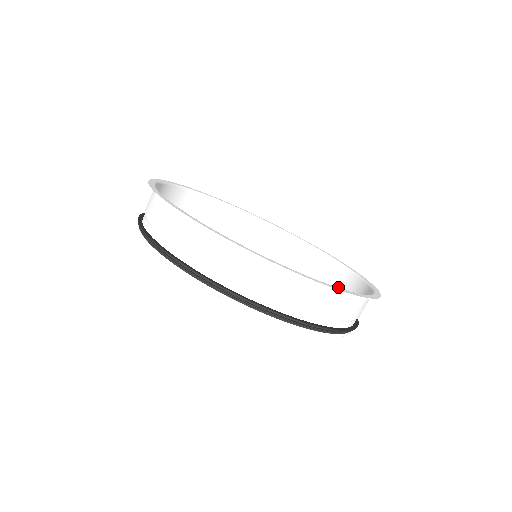
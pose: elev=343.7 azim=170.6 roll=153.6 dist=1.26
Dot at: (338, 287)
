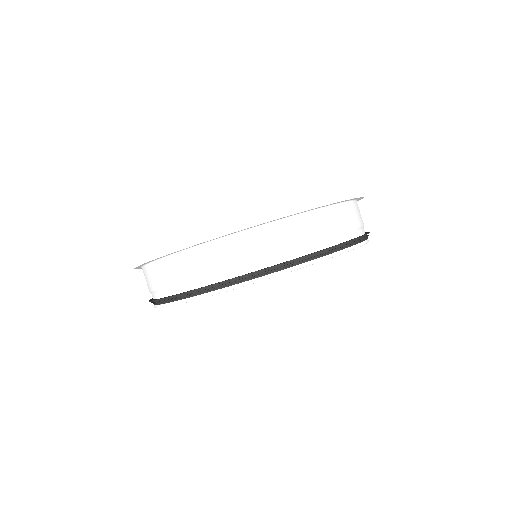
Dot at: occluded
